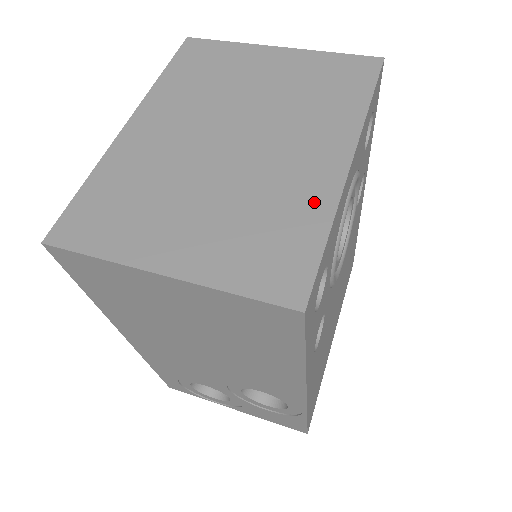
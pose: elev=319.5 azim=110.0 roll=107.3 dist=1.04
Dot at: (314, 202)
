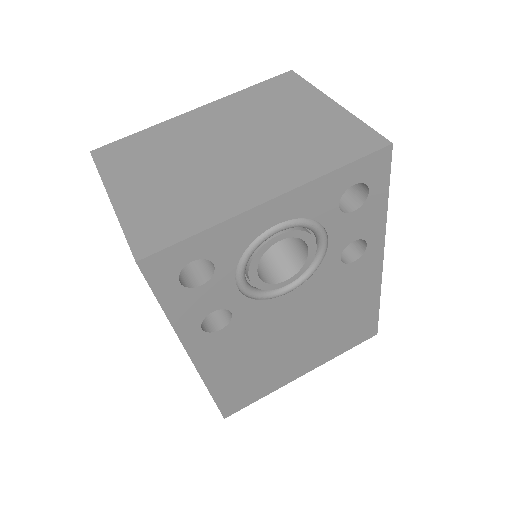
Dot at: (219, 209)
